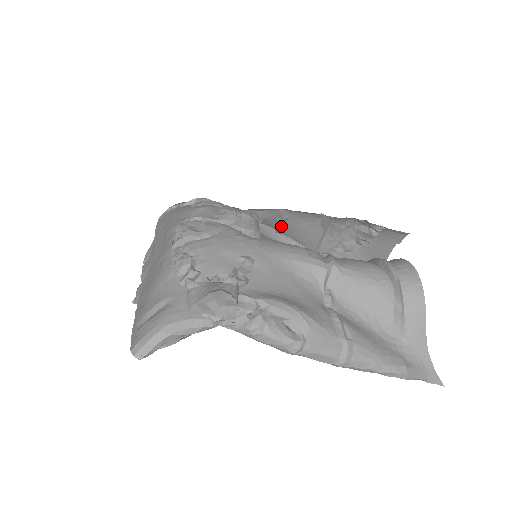
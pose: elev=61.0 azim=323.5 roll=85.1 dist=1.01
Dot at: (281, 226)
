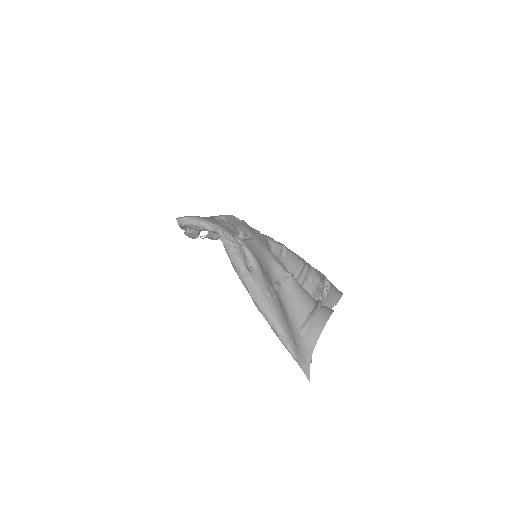
Dot at: occluded
